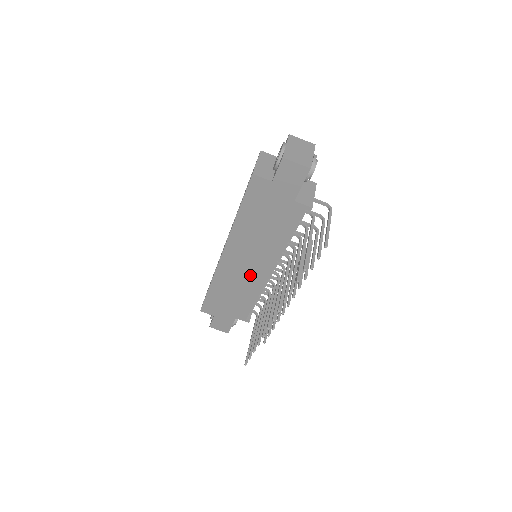
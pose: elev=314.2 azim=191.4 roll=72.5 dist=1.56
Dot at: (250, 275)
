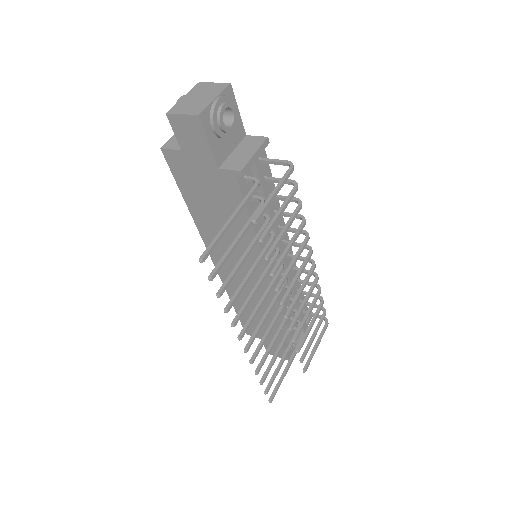
Dot at: (253, 282)
